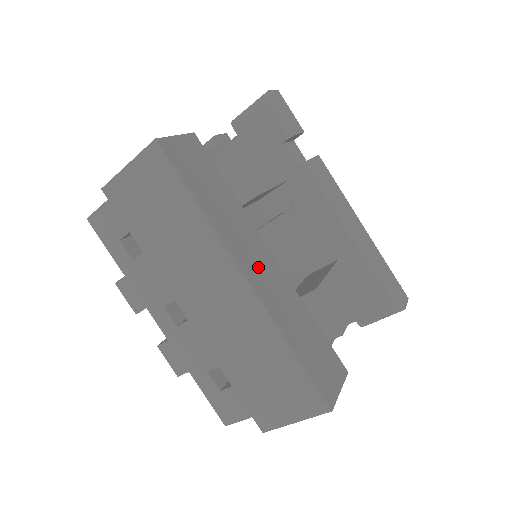
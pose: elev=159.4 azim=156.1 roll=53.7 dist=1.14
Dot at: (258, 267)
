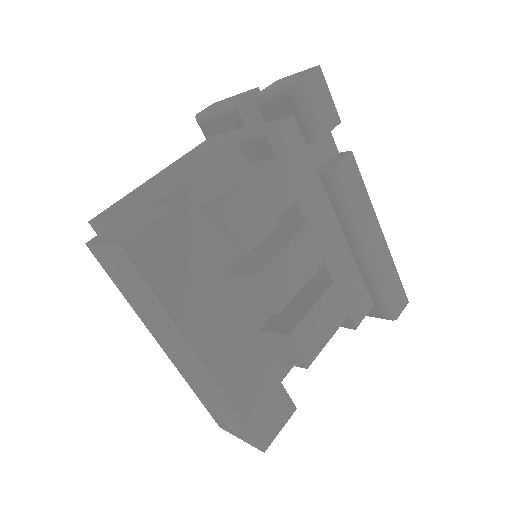
Dot at: (221, 344)
